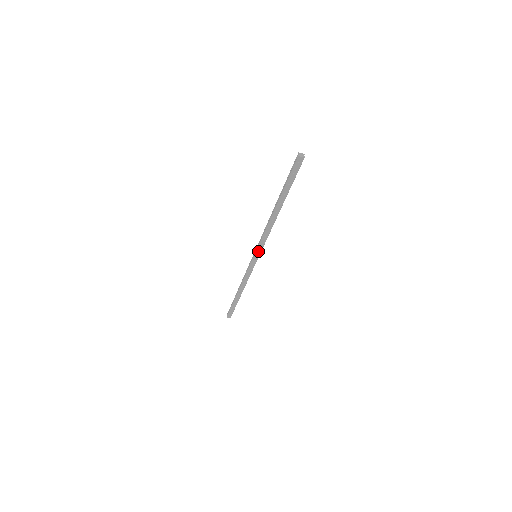
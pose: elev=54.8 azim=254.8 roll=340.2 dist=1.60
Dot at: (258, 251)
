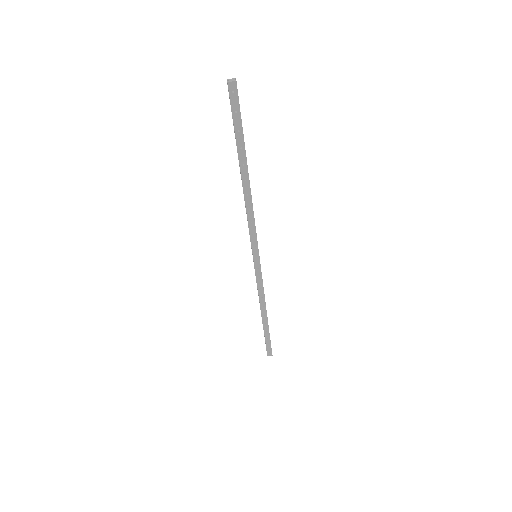
Dot at: (254, 247)
